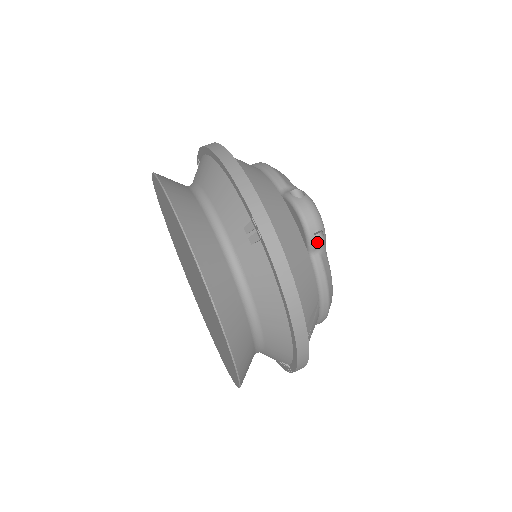
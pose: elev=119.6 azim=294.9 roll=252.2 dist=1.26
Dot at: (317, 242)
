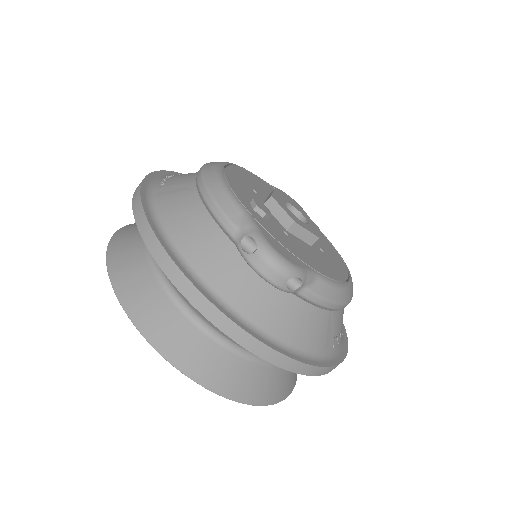
Dot at: (296, 283)
